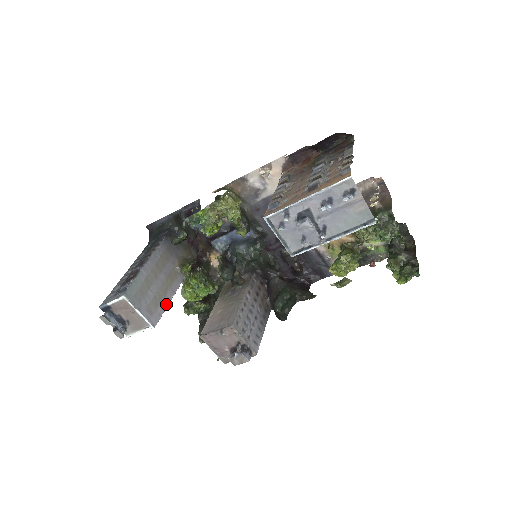
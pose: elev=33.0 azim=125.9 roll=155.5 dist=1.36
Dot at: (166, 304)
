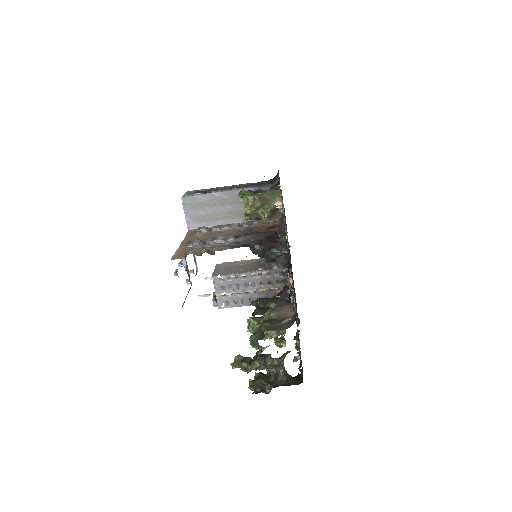
Dot at: (212, 226)
